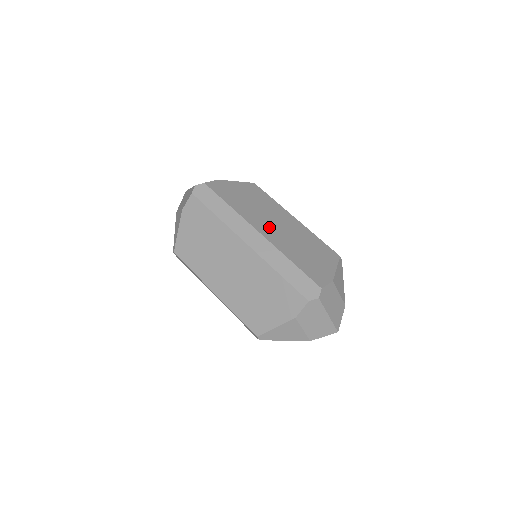
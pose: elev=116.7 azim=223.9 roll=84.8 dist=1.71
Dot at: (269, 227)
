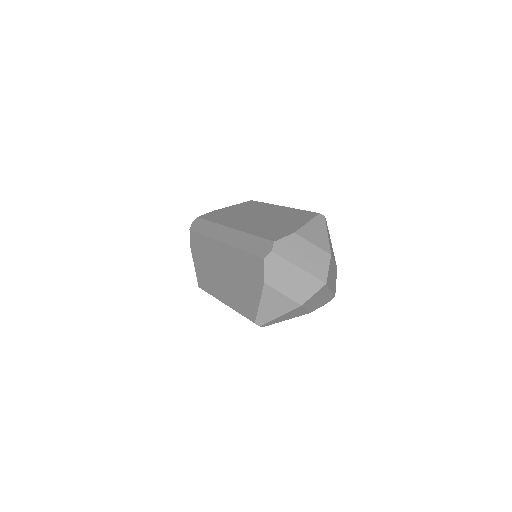
Dot at: (244, 221)
